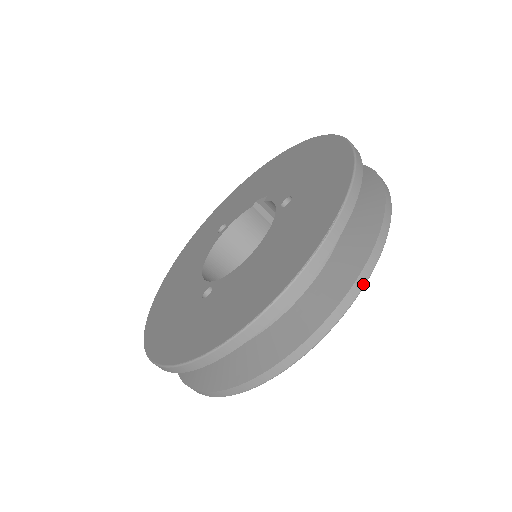
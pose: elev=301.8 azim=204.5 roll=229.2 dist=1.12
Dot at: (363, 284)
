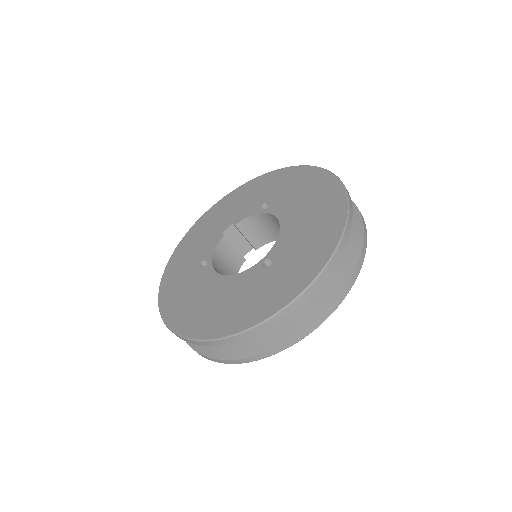
Dot at: occluded
